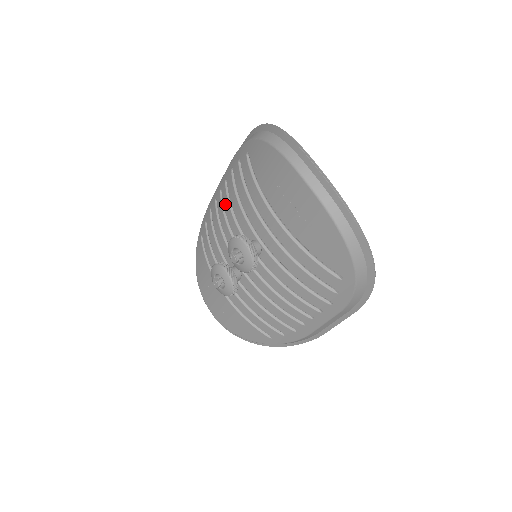
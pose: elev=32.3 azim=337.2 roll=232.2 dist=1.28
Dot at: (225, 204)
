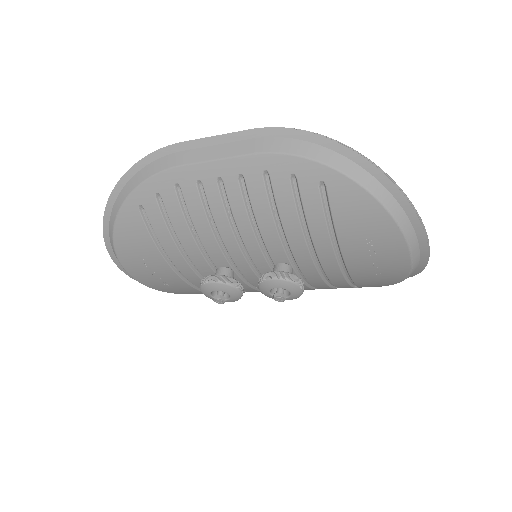
Dot at: (236, 208)
